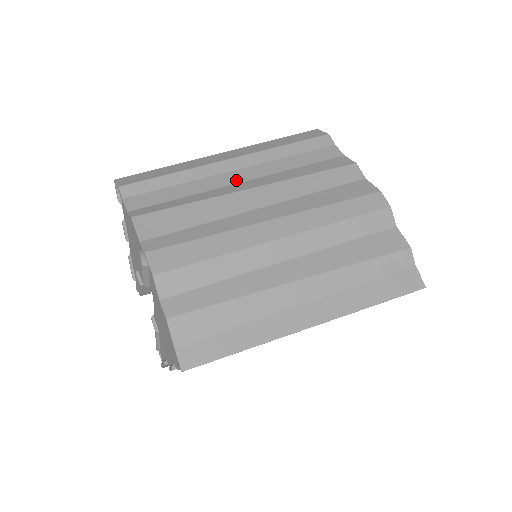
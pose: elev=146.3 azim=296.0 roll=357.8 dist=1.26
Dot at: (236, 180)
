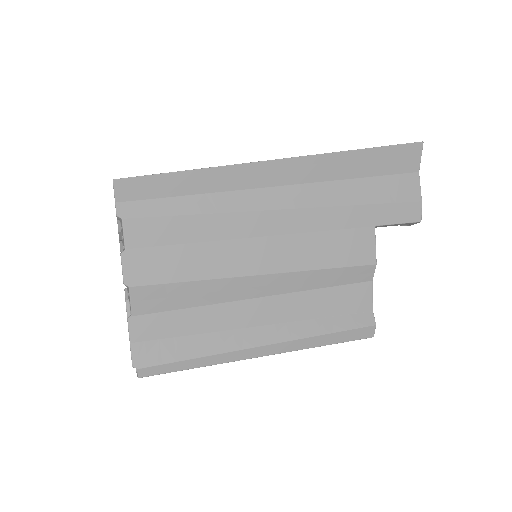
Dot at: occluded
